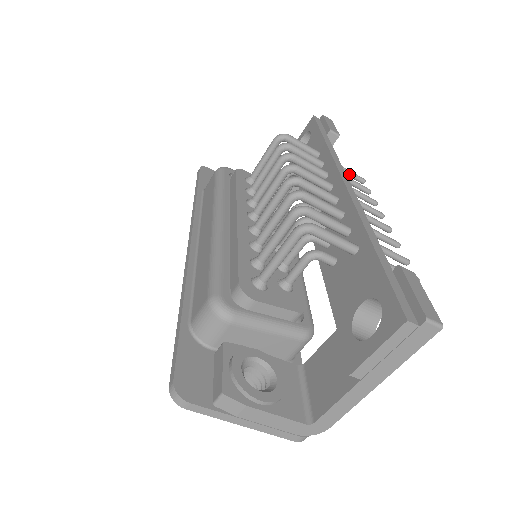
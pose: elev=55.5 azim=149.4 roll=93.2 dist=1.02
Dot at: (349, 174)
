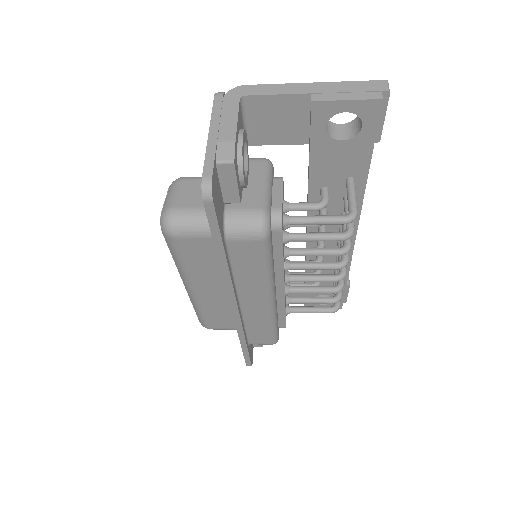
Dot at: occluded
